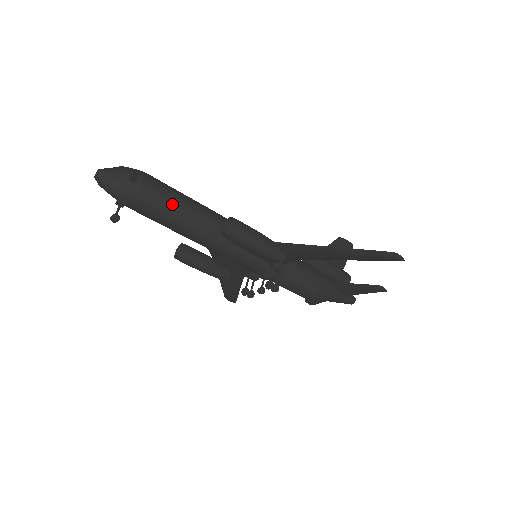
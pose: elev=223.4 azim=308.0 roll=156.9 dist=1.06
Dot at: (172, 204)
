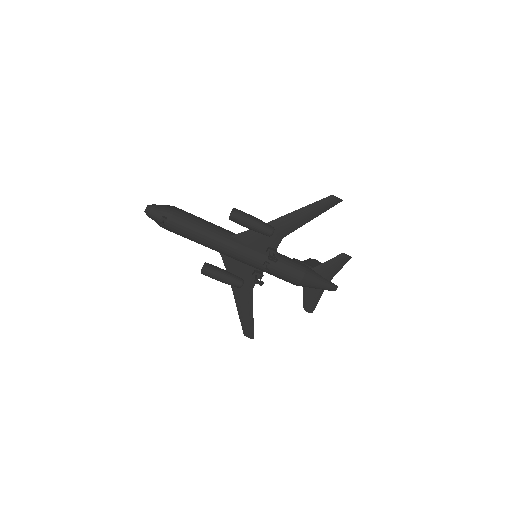
Dot at: (194, 218)
